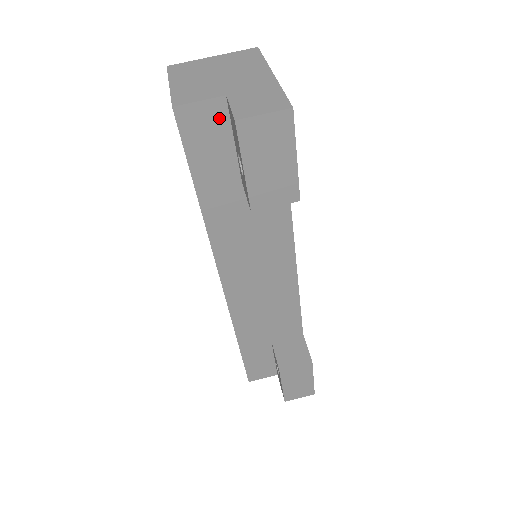
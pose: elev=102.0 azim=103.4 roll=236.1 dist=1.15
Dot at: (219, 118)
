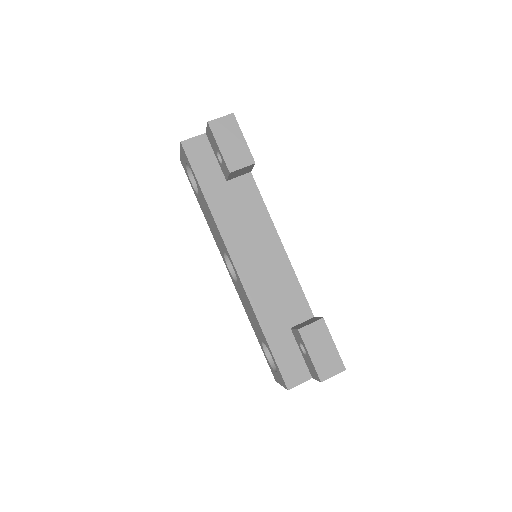
Dot at: (205, 145)
